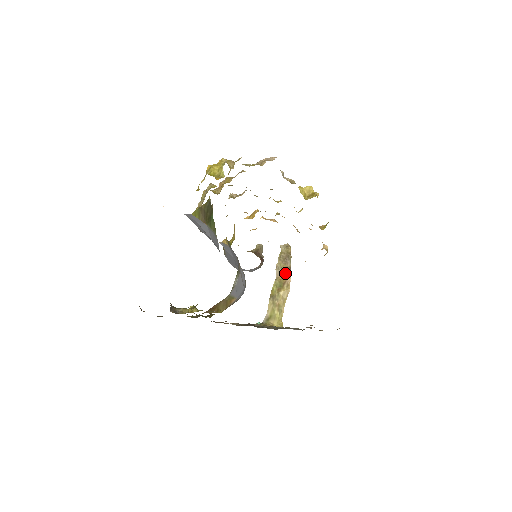
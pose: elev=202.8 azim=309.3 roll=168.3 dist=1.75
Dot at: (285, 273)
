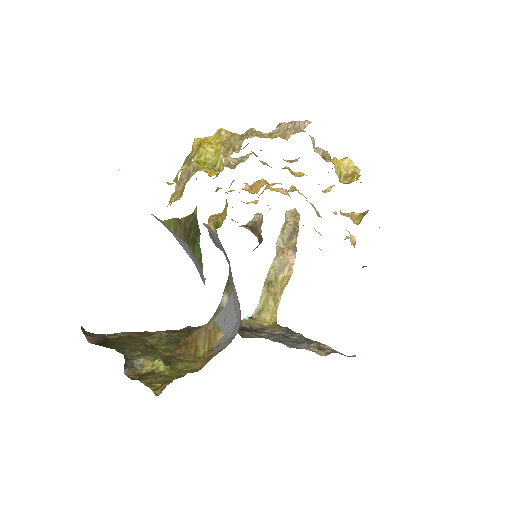
Dot at: (288, 252)
